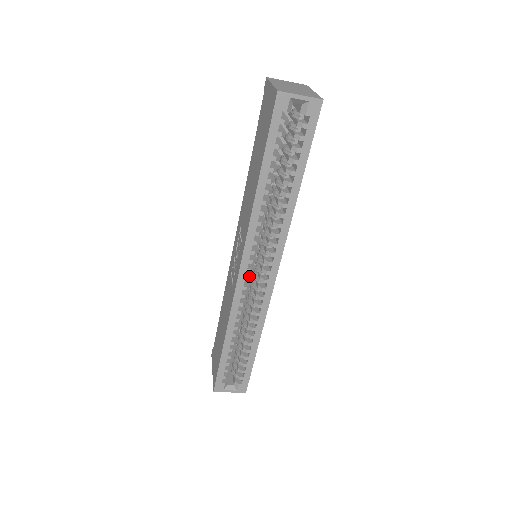
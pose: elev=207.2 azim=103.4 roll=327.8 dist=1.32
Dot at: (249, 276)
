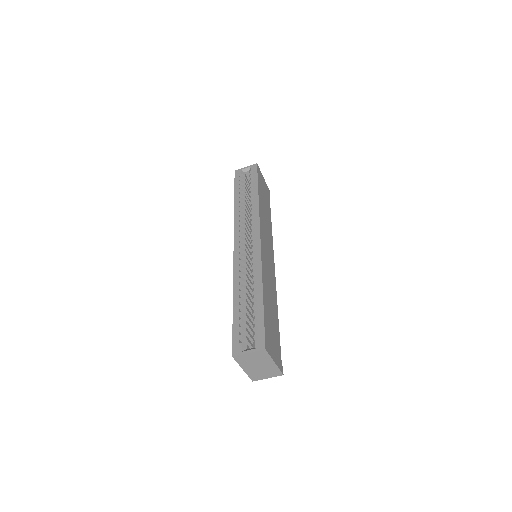
Dot at: (243, 249)
